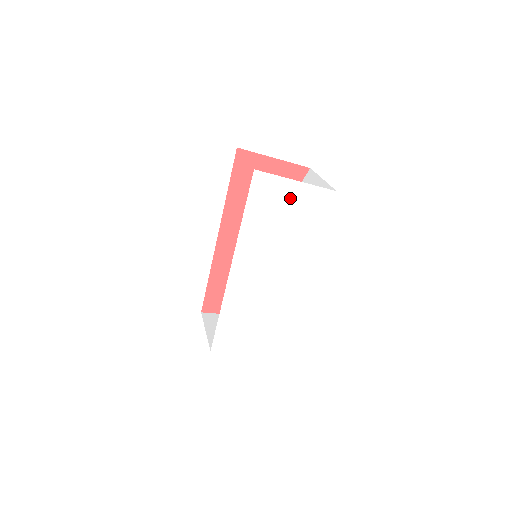
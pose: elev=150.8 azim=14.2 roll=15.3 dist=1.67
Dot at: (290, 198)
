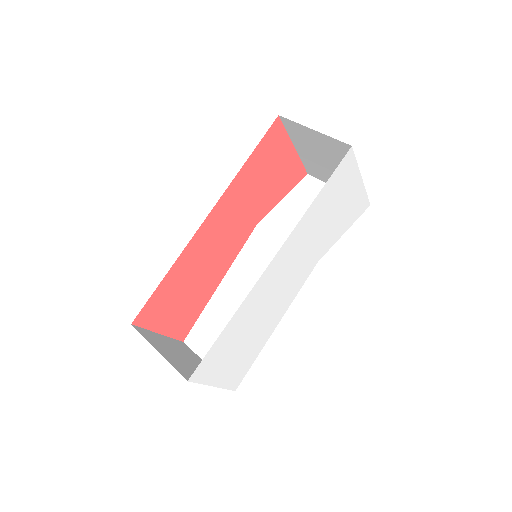
Dot at: (349, 195)
